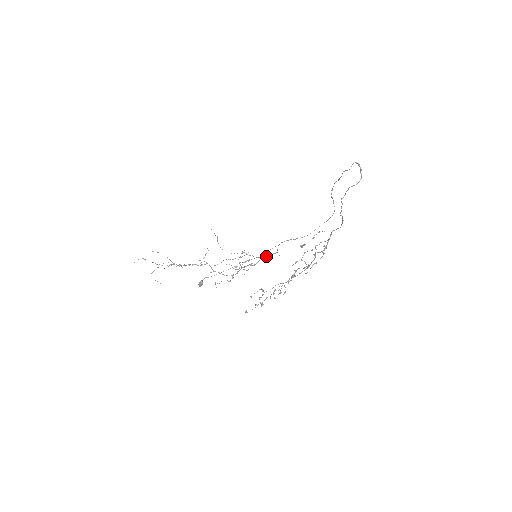
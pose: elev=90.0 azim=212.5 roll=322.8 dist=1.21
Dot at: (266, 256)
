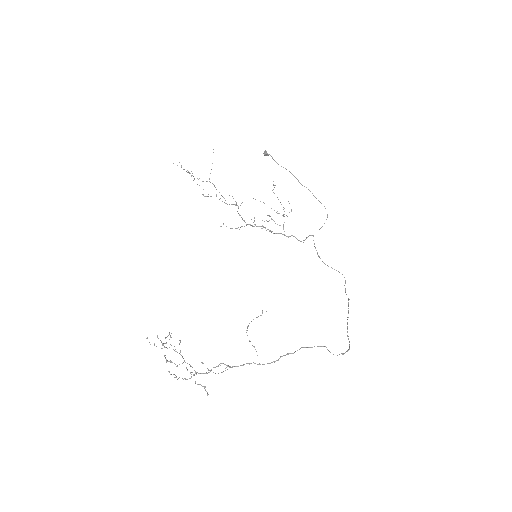
Dot at: (291, 235)
